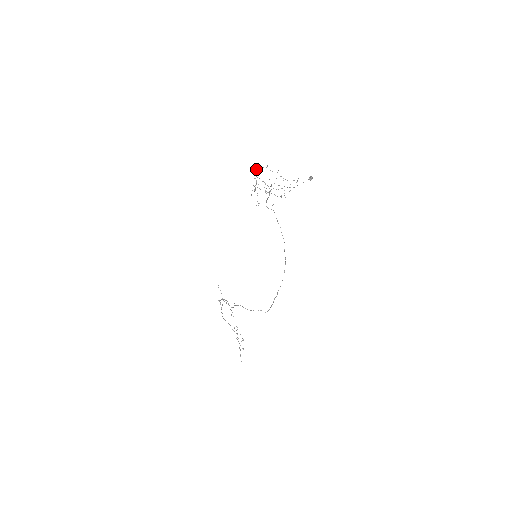
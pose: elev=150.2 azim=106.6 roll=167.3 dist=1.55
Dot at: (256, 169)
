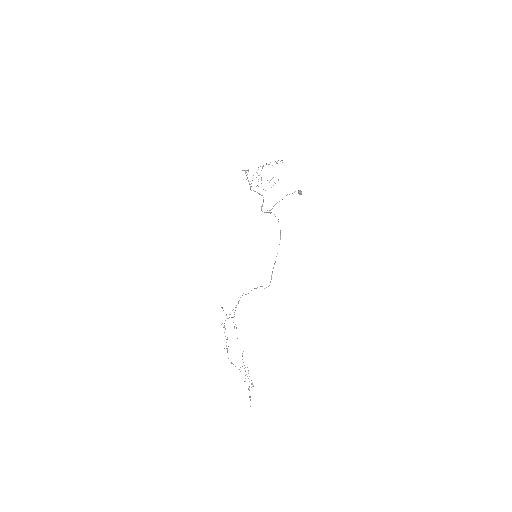
Dot at: occluded
